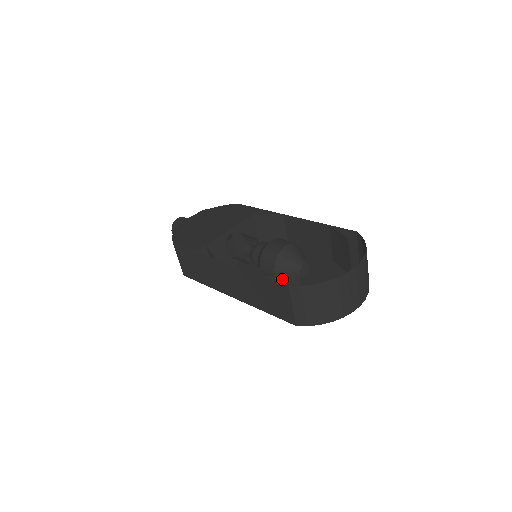
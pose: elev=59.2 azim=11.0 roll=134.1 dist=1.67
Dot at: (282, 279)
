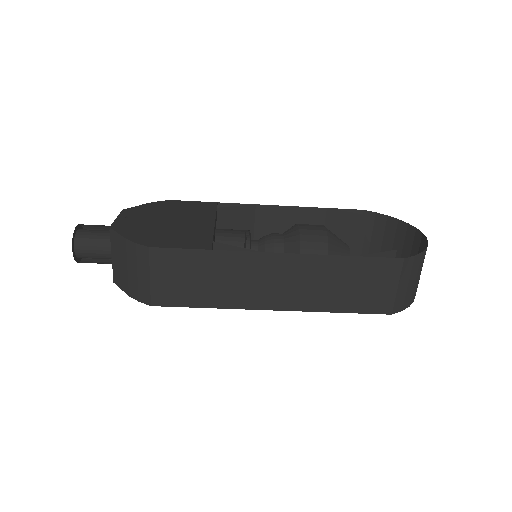
Dot at: (378, 256)
